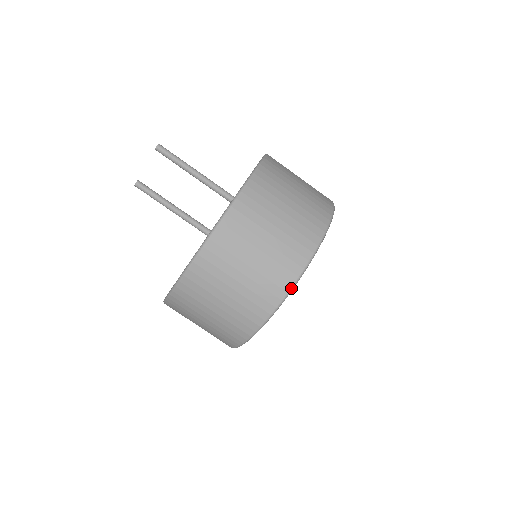
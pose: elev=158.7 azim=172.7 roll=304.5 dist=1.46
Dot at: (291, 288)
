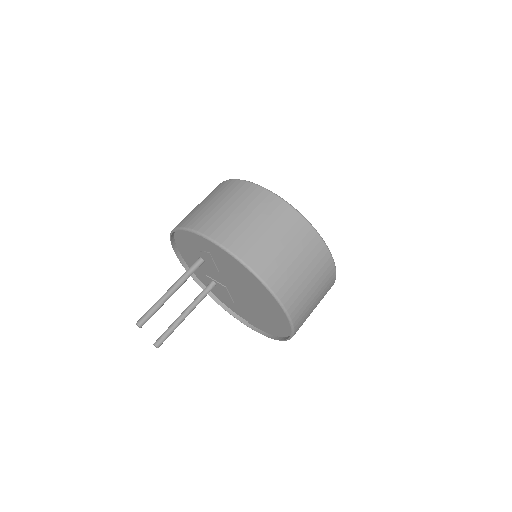
Dot at: (330, 252)
